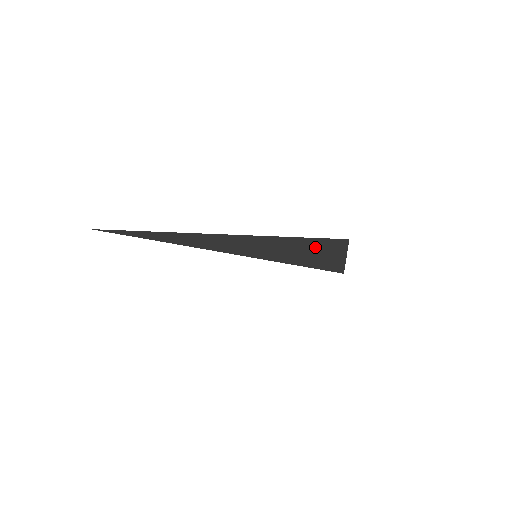
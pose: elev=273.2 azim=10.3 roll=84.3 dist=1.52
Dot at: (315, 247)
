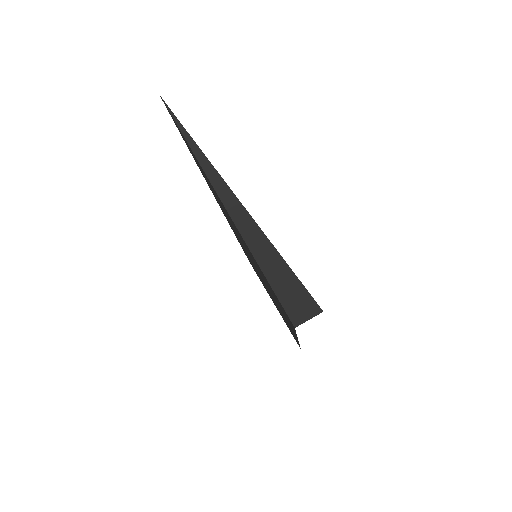
Dot at: (298, 293)
